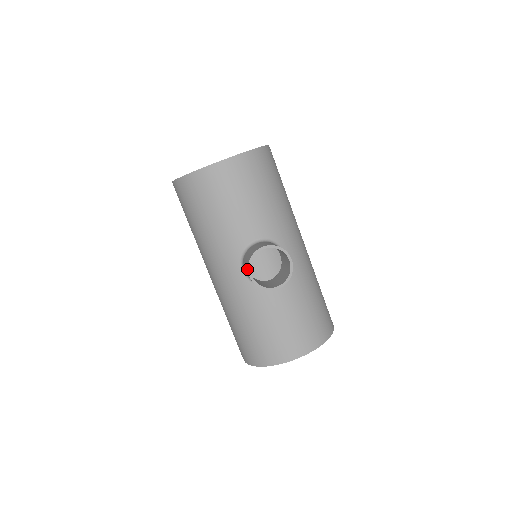
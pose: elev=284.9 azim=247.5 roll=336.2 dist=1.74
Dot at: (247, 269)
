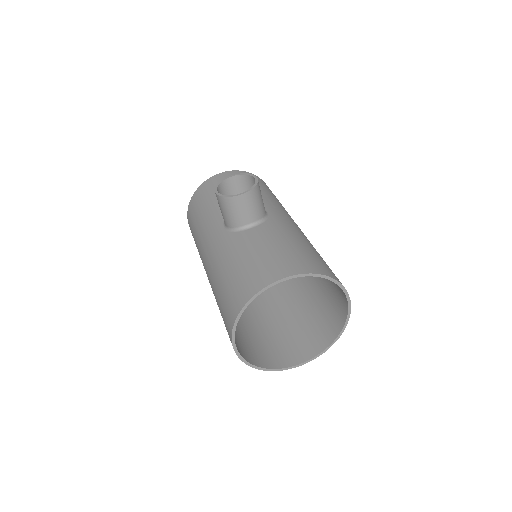
Dot at: occluded
